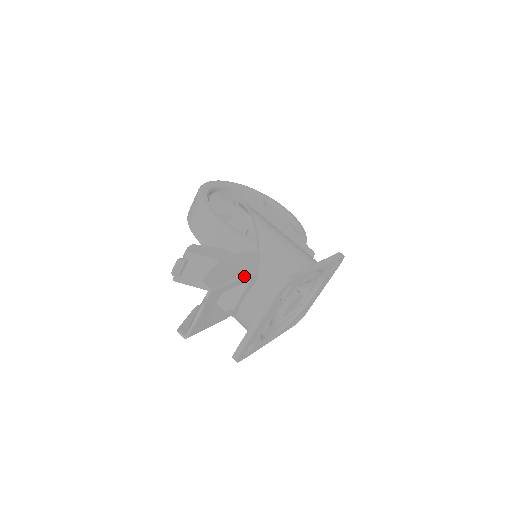
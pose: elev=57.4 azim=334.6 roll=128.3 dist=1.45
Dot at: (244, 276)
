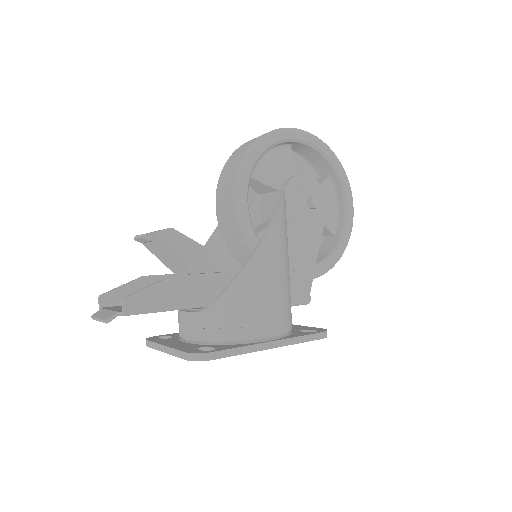
Dot at: (184, 308)
